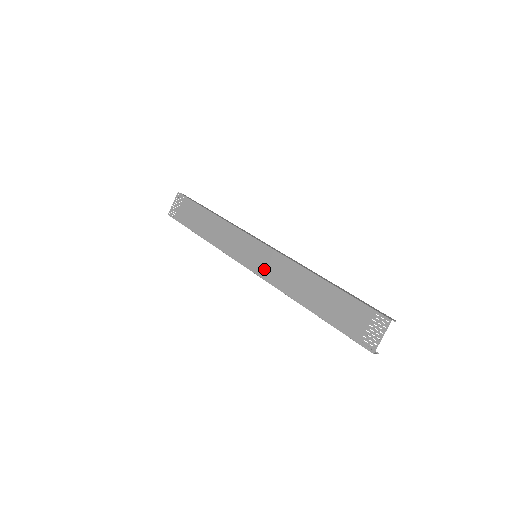
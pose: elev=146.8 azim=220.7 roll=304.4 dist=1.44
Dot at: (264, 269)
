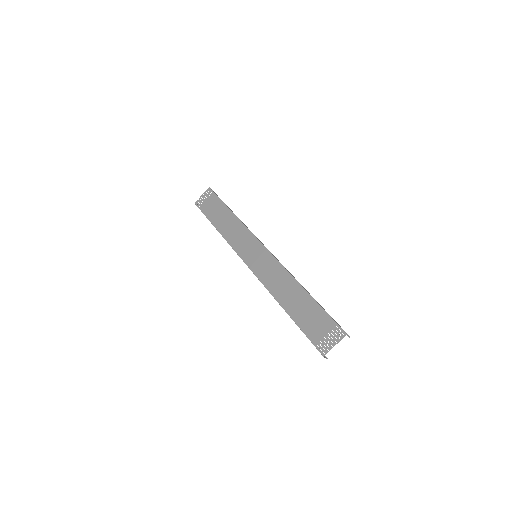
Dot at: (259, 268)
